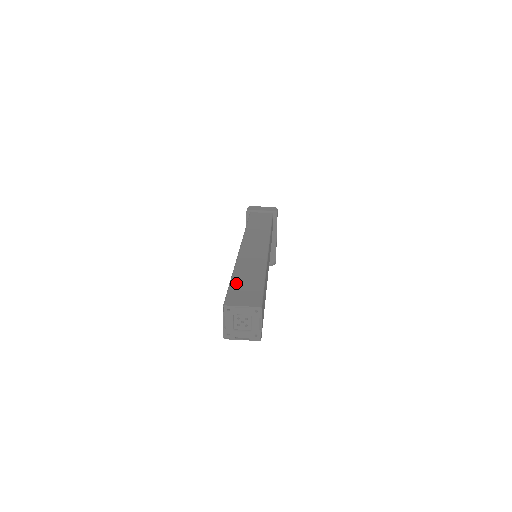
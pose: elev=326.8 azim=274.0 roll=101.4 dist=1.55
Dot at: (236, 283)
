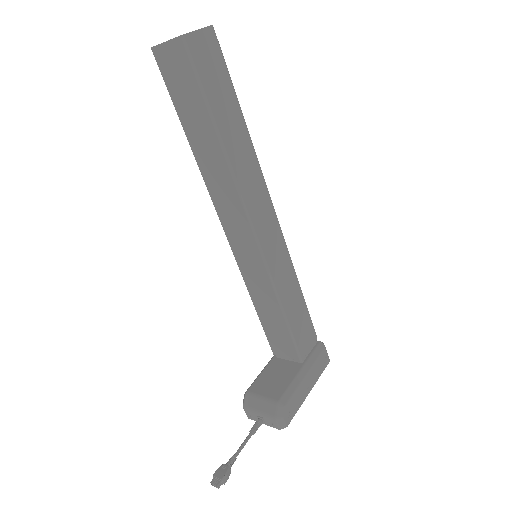
Dot at: occluded
